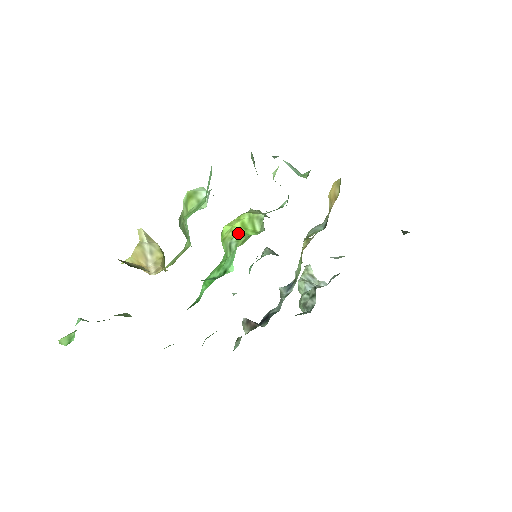
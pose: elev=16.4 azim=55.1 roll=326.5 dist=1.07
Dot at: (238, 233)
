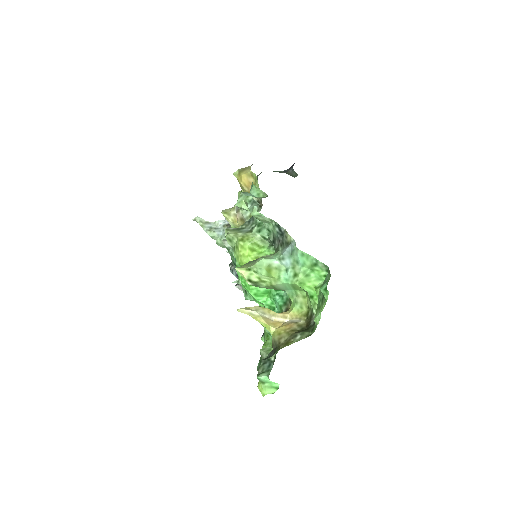
Dot at: occluded
